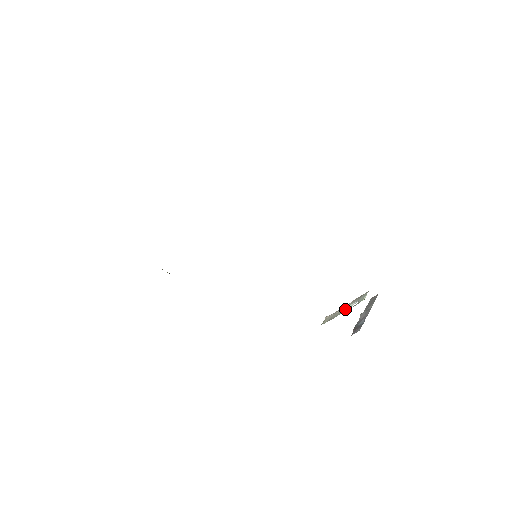
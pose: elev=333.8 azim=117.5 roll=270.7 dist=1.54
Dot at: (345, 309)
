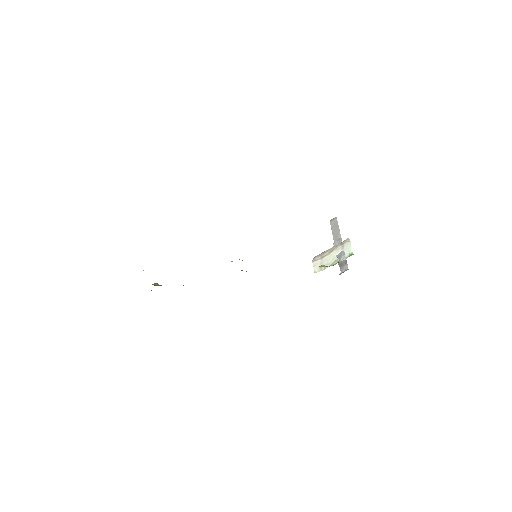
Dot at: (333, 258)
